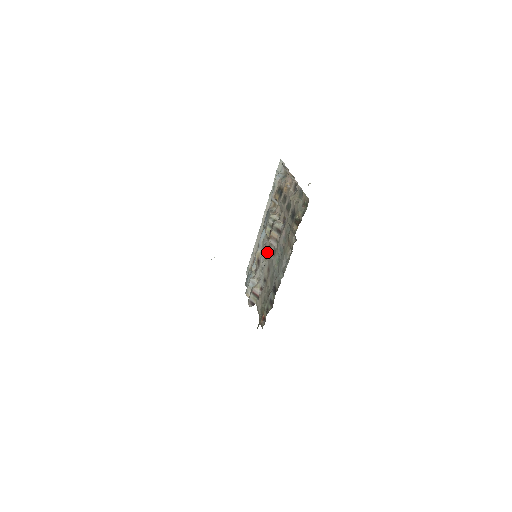
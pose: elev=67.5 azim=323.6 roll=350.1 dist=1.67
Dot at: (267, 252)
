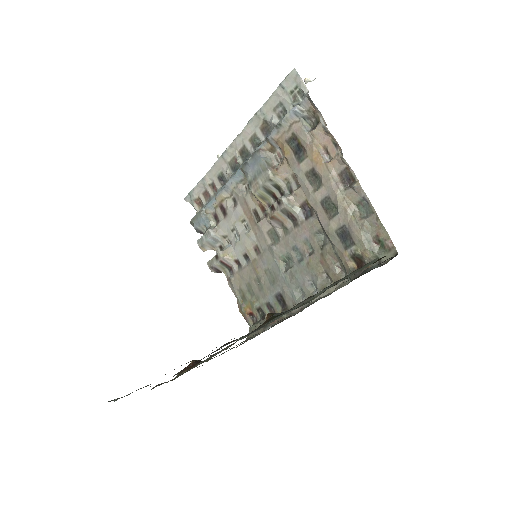
Dot at: (252, 219)
